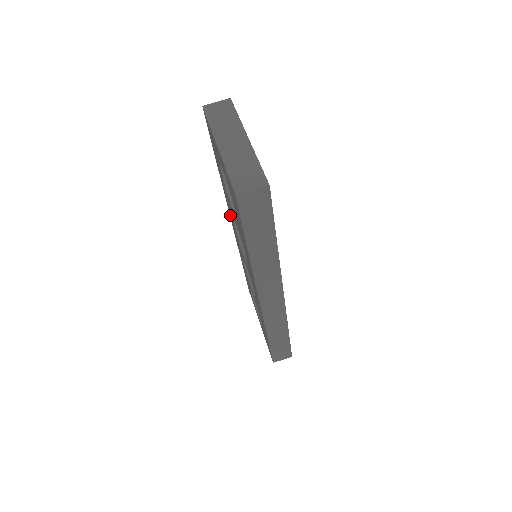
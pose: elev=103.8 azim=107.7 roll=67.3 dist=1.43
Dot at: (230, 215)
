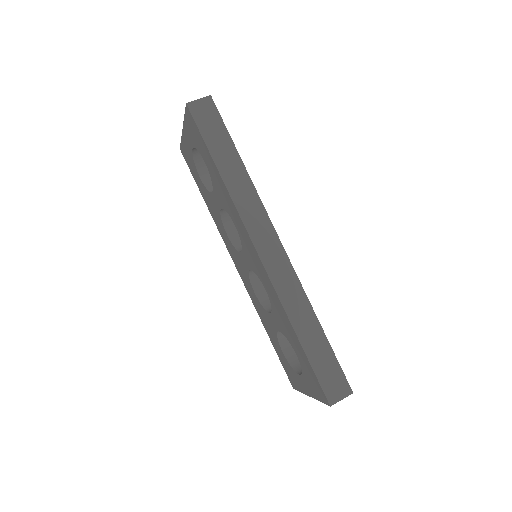
Dot at: (229, 249)
